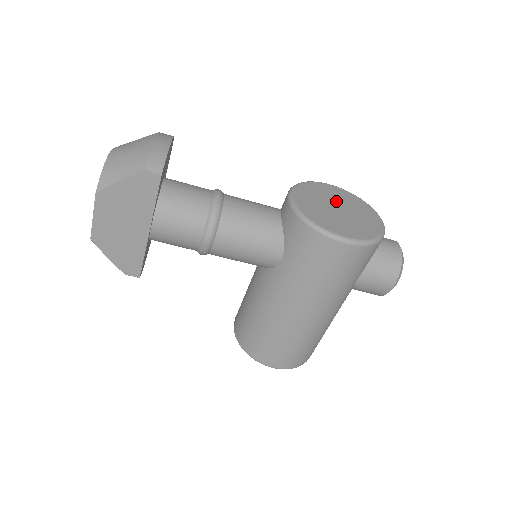
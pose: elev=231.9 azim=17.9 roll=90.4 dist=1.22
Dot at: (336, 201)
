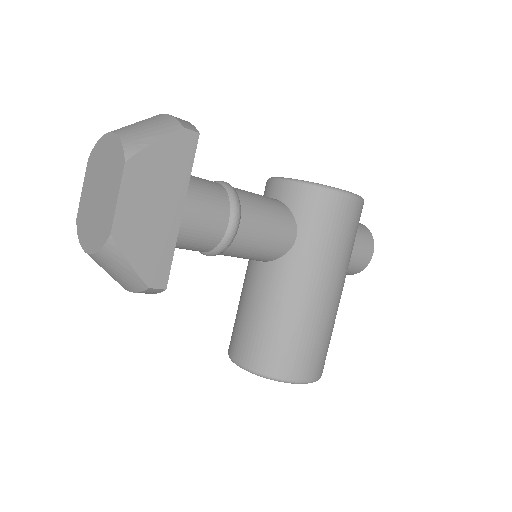
Dot at: occluded
